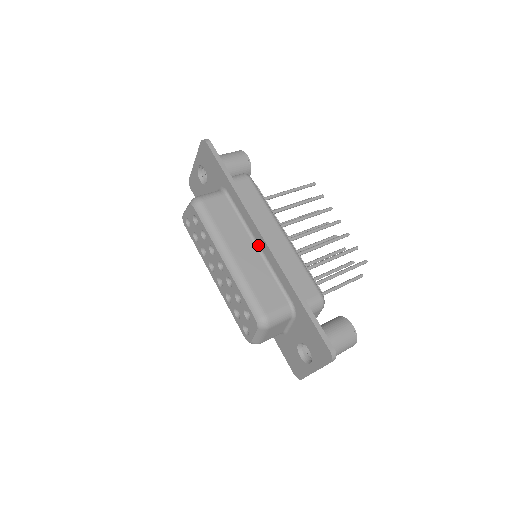
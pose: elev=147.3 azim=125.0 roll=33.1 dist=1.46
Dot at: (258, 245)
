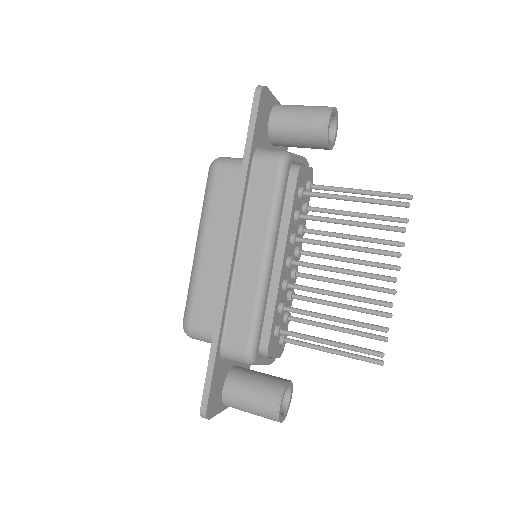
Dot at: occluded
